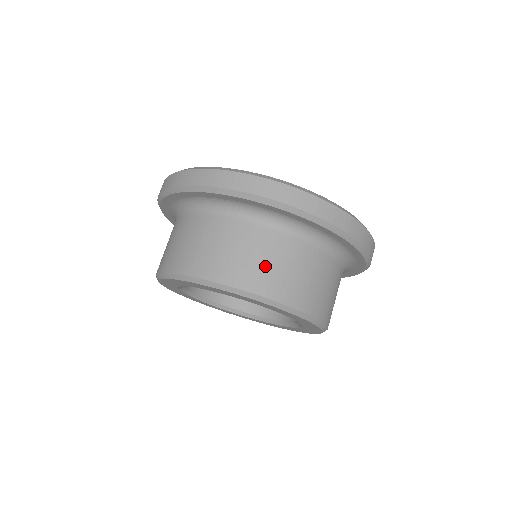
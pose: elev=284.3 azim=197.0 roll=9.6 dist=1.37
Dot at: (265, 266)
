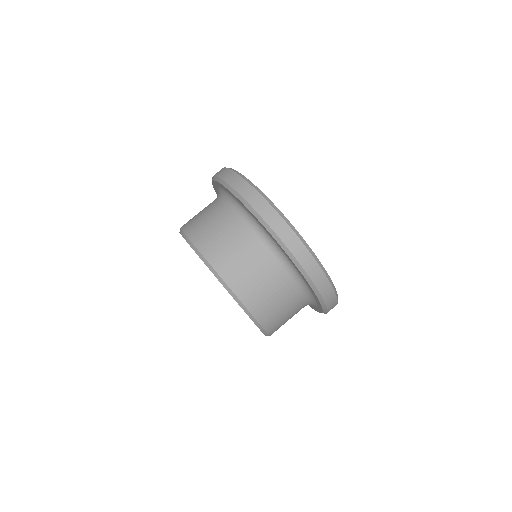
Dot at: (244, 269)
